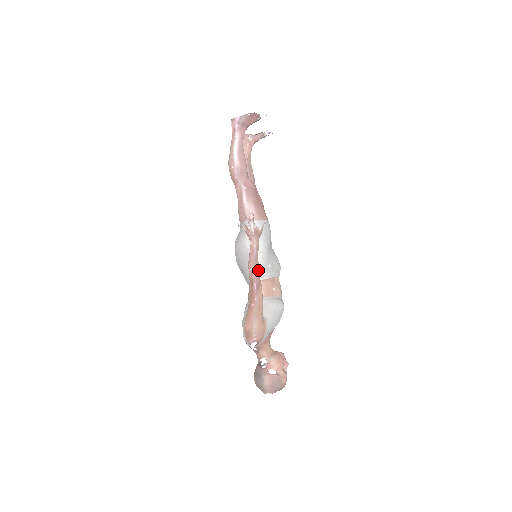
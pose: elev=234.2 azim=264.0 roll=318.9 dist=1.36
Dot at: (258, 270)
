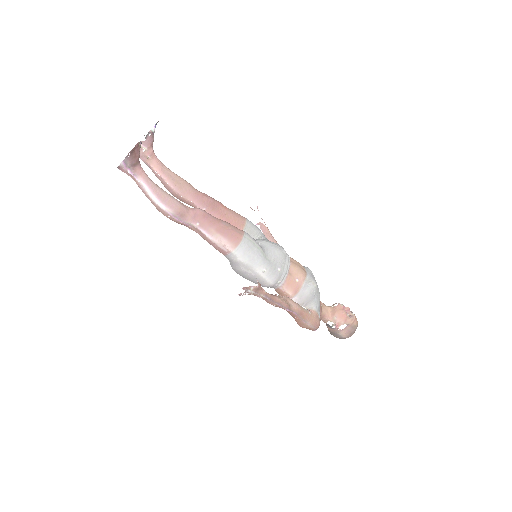
Dot at: (280, 302)
